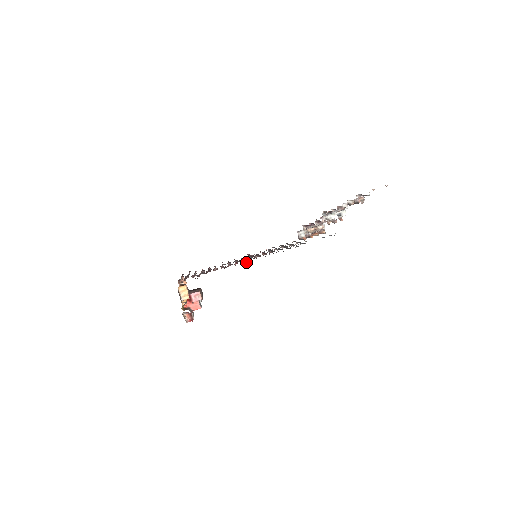
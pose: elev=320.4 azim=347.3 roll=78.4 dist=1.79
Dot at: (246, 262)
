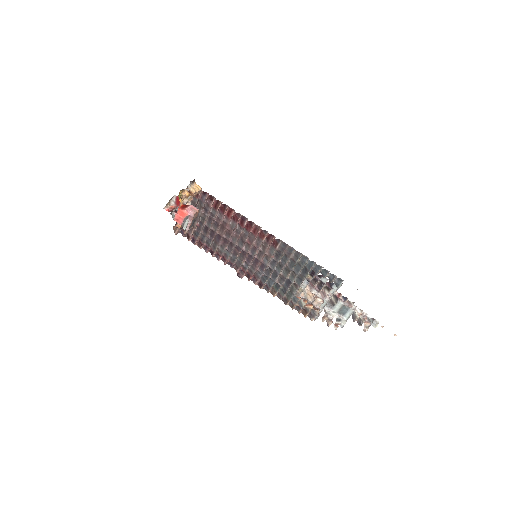
Dot at: occluded
